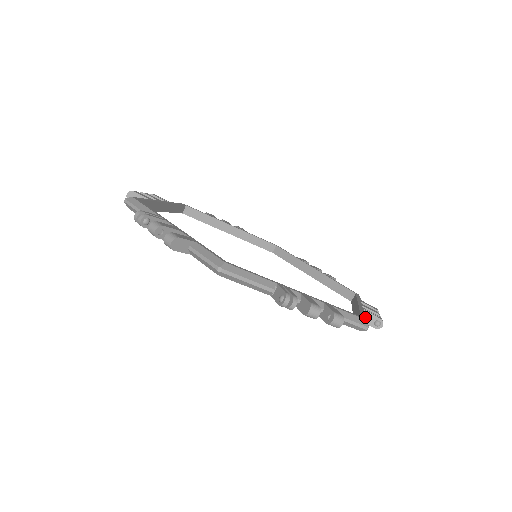
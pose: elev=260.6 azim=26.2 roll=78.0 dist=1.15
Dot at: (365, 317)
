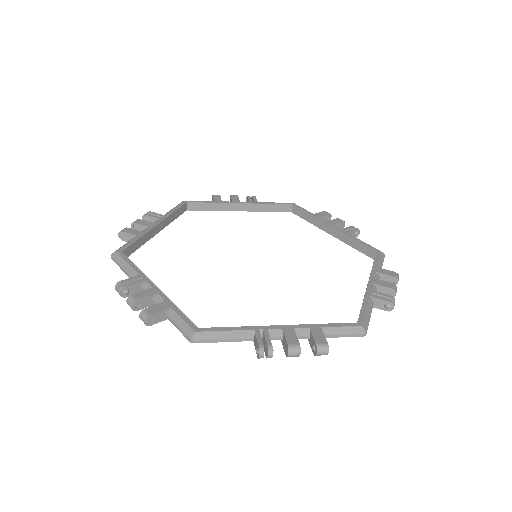
Dot at: (369, 245)
